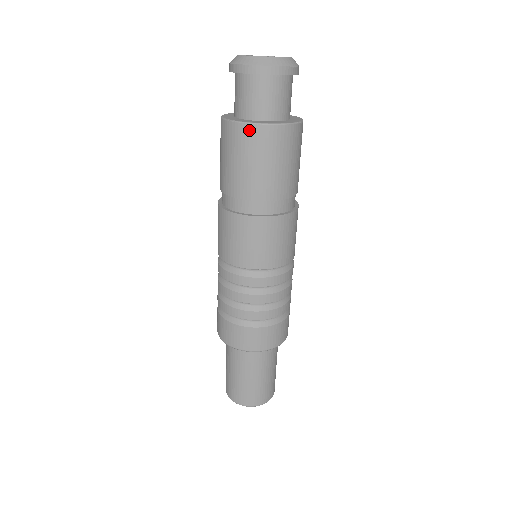
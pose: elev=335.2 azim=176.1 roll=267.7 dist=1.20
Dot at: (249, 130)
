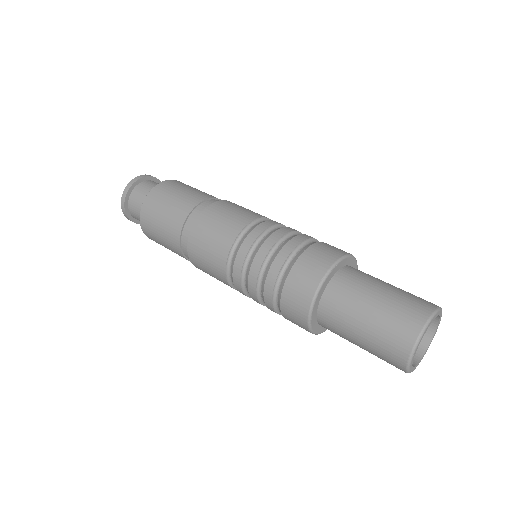
Dot at: (146, 203)
